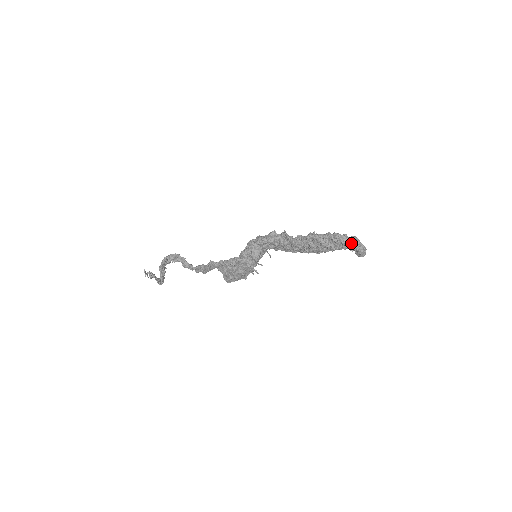
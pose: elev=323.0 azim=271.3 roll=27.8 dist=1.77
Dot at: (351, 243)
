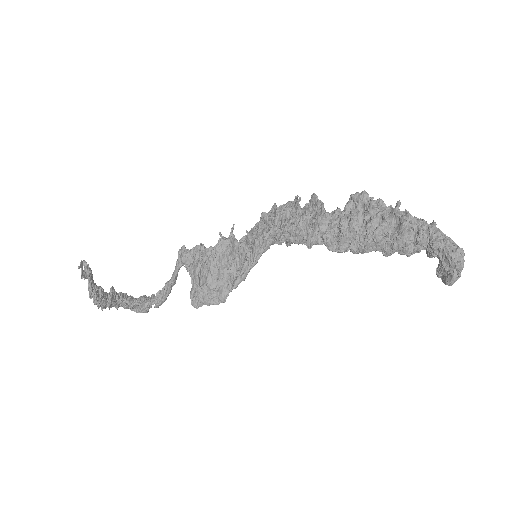
Dot at: (431, 227)
